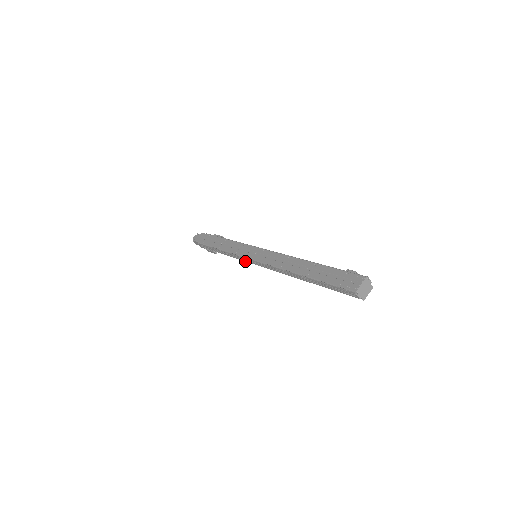
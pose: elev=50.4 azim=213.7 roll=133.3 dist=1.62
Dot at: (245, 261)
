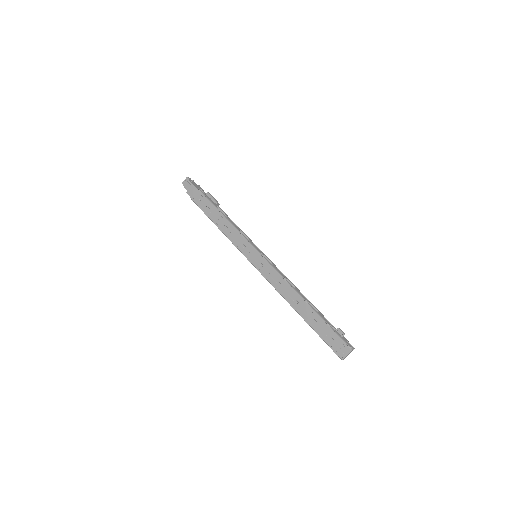
Dot at: occluded
